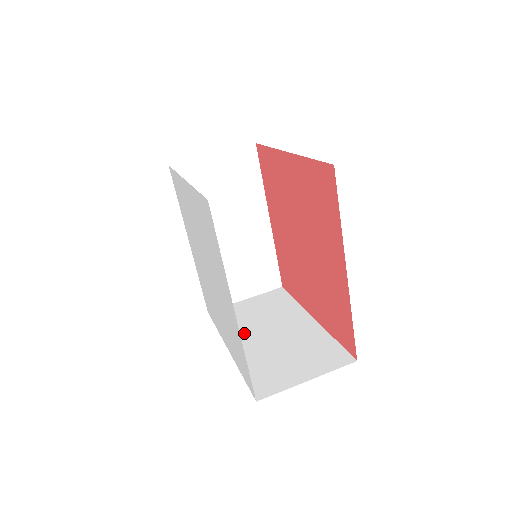
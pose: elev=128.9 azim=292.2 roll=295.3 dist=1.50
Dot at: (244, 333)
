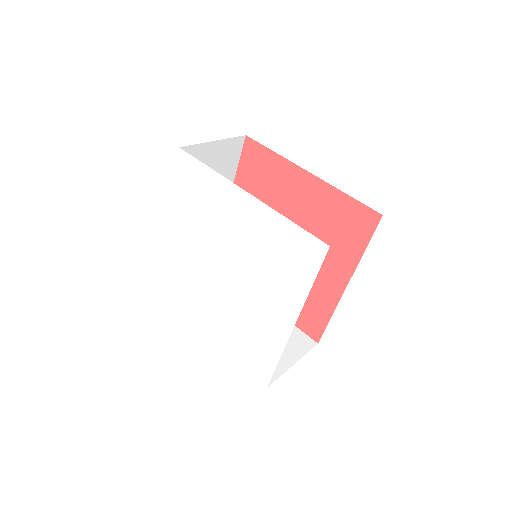
Dot at: occluded
